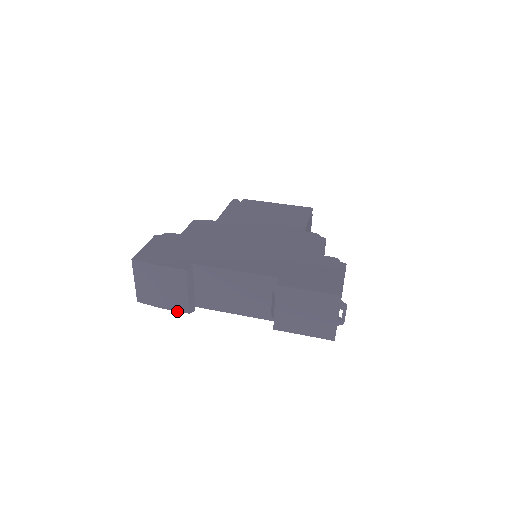
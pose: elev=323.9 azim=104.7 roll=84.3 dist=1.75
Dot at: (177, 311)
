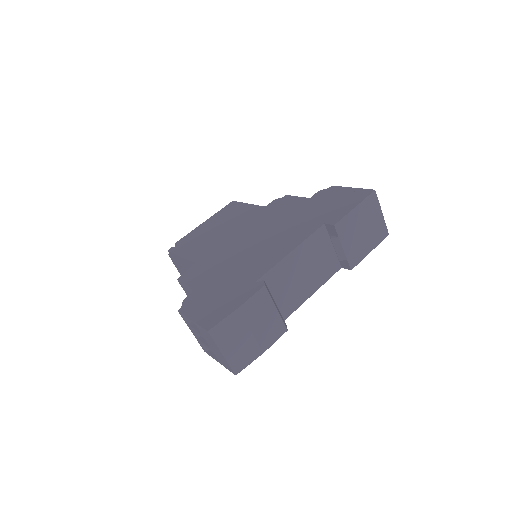
Dot at: occluded
